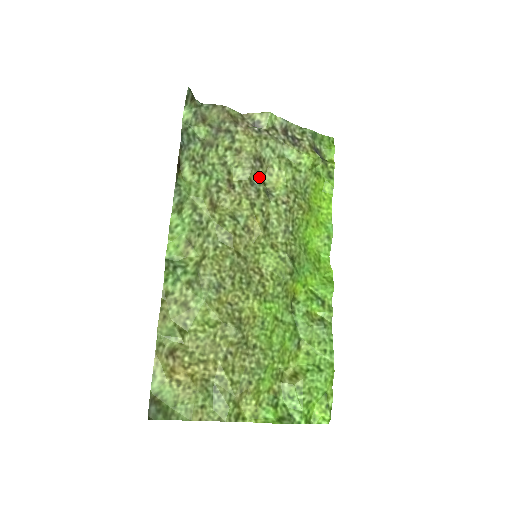
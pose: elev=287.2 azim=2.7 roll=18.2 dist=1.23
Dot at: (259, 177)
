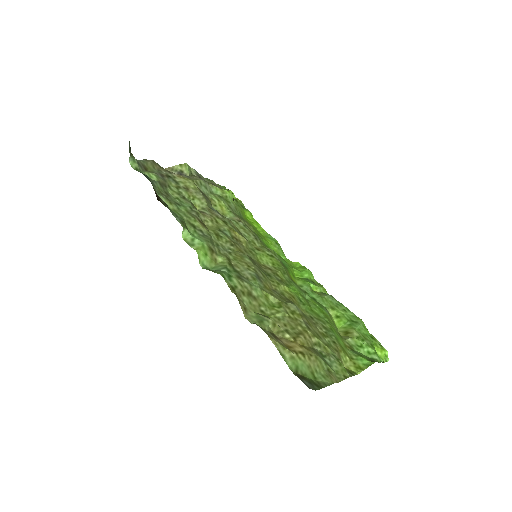
Dot at: (211, 206)
